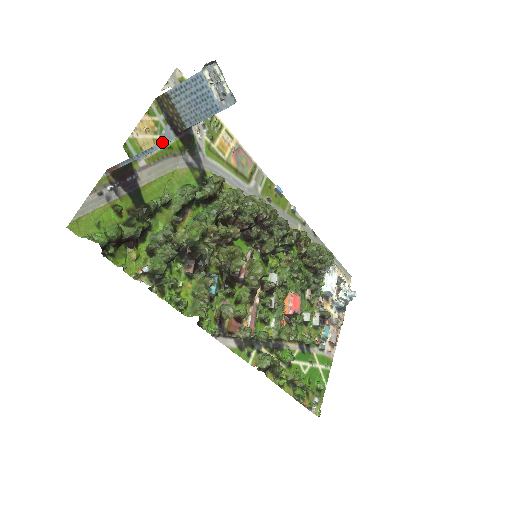
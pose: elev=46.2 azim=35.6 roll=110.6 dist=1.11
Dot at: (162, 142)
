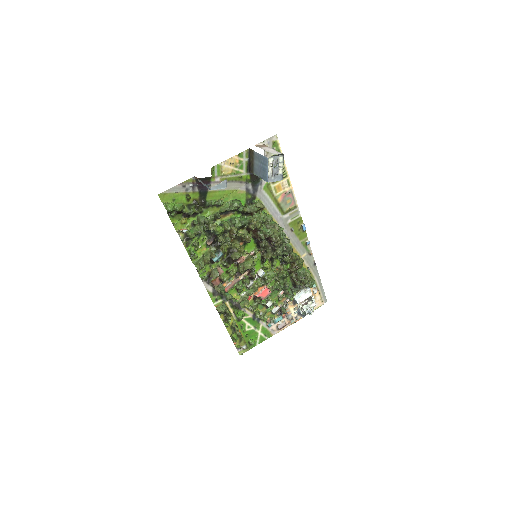
Dot at: (217, 187)
